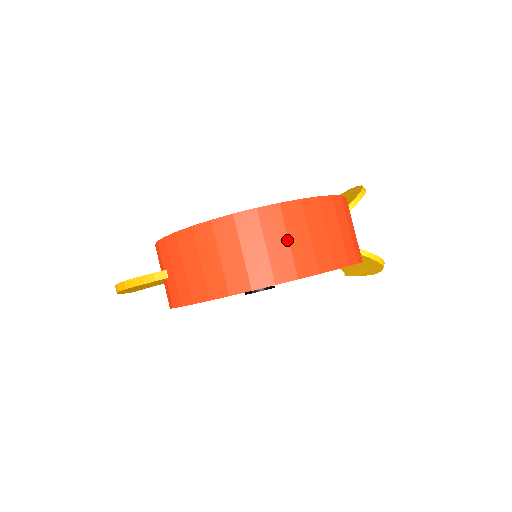
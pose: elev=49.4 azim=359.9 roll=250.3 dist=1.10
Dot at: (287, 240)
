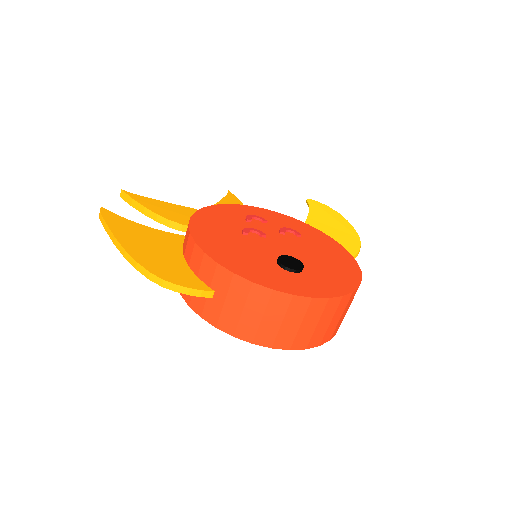
Dot at: (330, 321)
